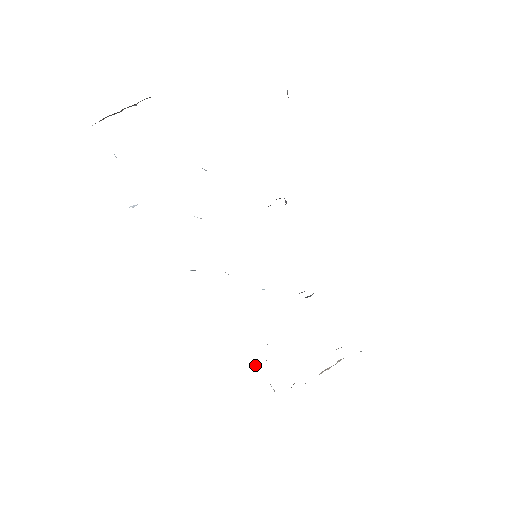
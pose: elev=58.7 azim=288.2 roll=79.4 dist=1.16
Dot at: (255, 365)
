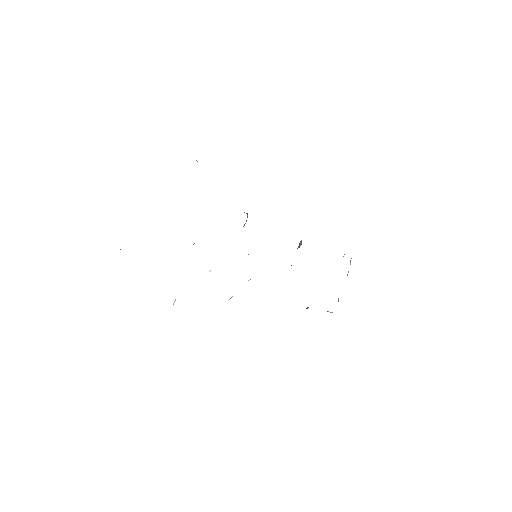
Dot at: occluded
